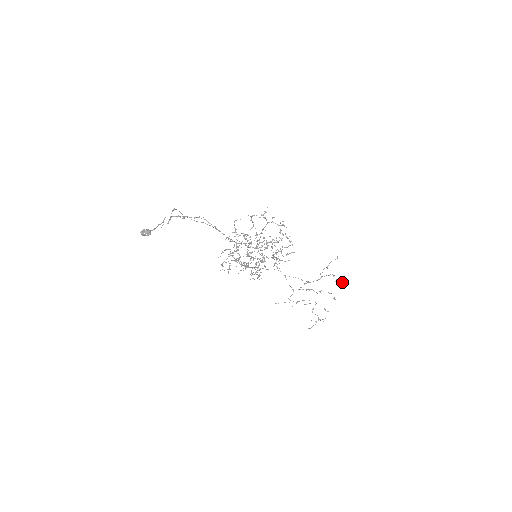
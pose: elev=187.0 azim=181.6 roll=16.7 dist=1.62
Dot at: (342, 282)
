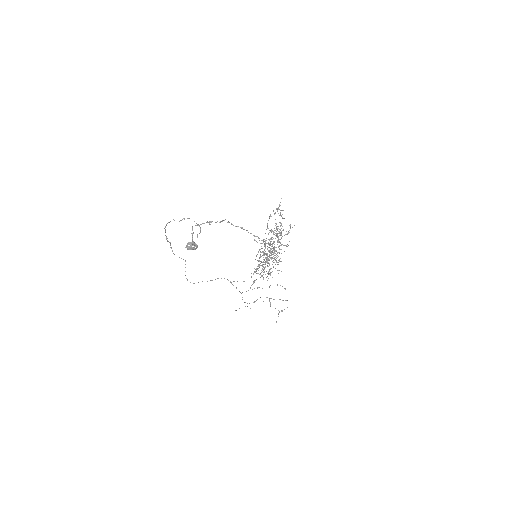
Dot at: occluded
